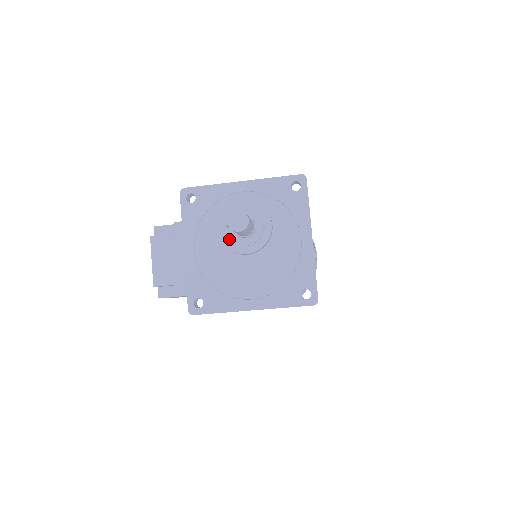
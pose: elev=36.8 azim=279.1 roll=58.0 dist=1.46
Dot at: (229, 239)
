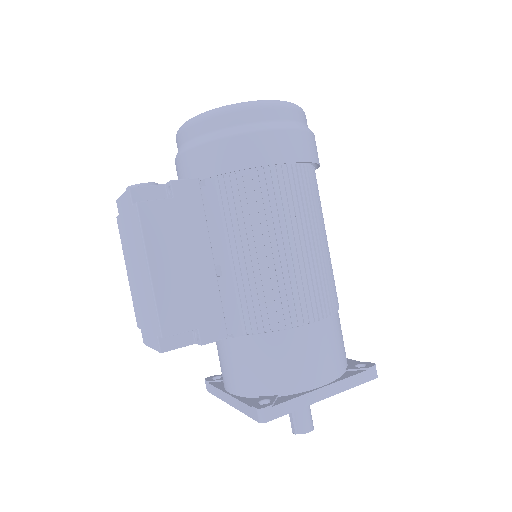
Dot at: occluded
